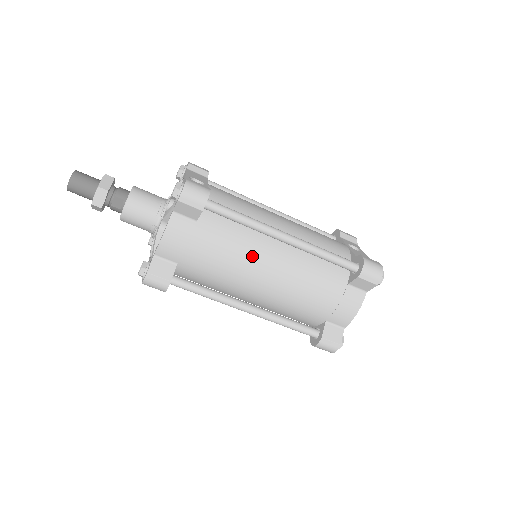
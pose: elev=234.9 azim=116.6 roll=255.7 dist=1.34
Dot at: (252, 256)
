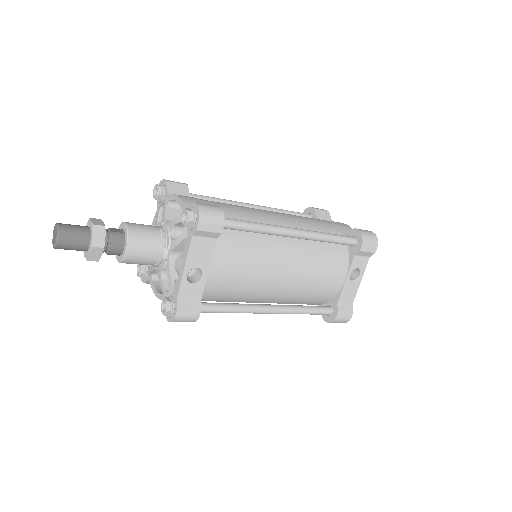
Dot at: occluded
